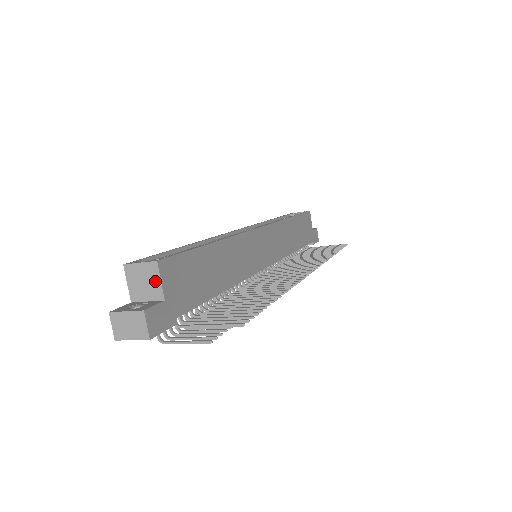
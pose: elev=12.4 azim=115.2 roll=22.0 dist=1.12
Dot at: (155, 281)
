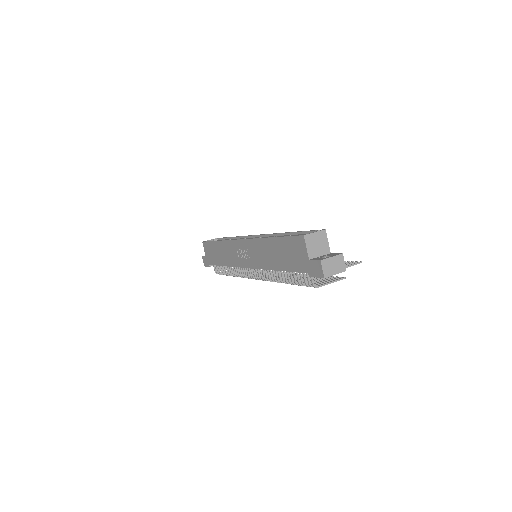
Dot at: (325, 242)
